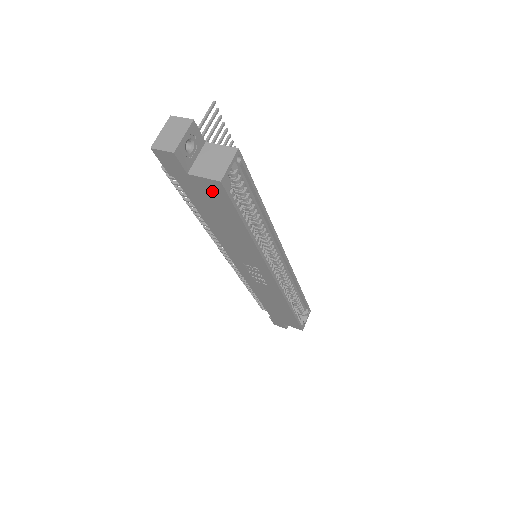
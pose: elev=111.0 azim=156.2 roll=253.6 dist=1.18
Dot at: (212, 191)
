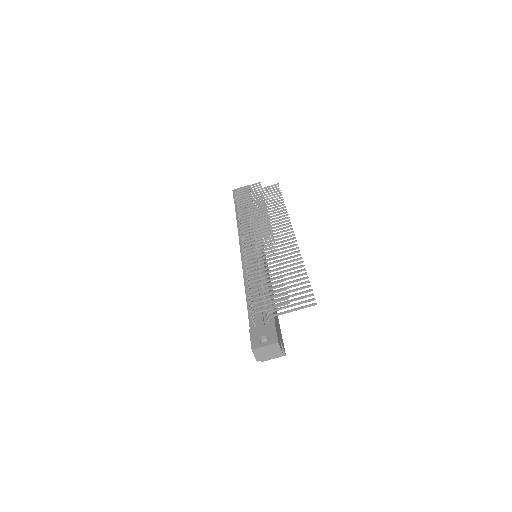
Dot at: occluded
